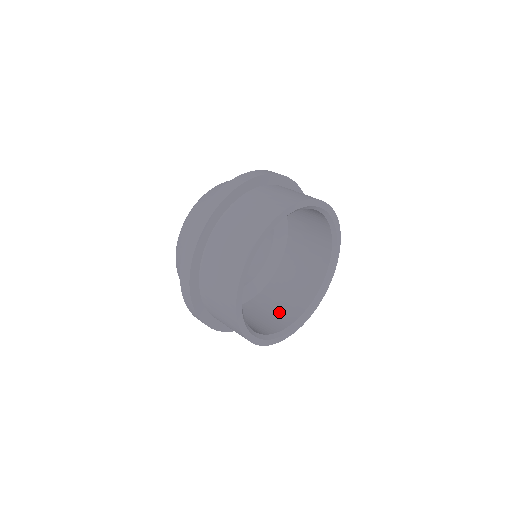
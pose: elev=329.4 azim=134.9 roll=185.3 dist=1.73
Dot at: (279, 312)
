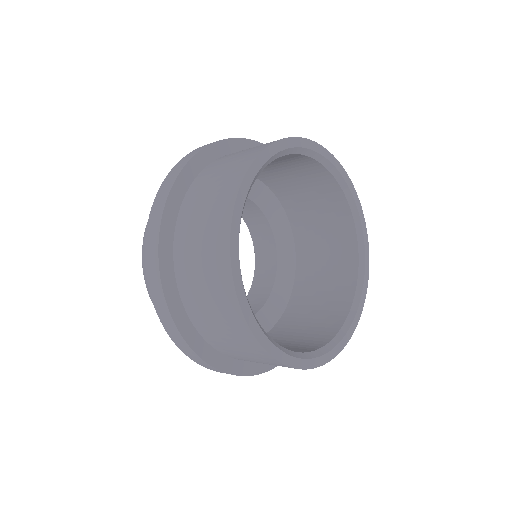
Dot at: occluded
